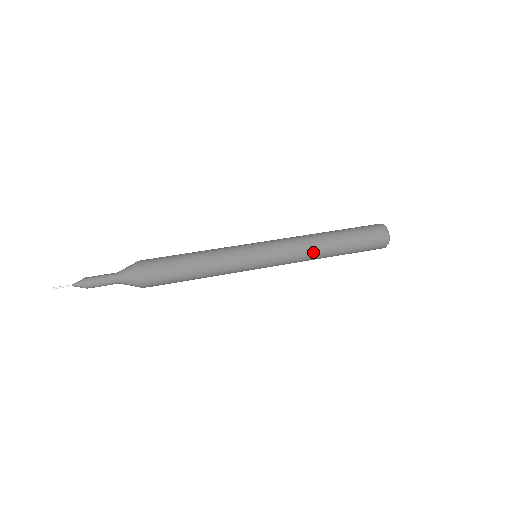
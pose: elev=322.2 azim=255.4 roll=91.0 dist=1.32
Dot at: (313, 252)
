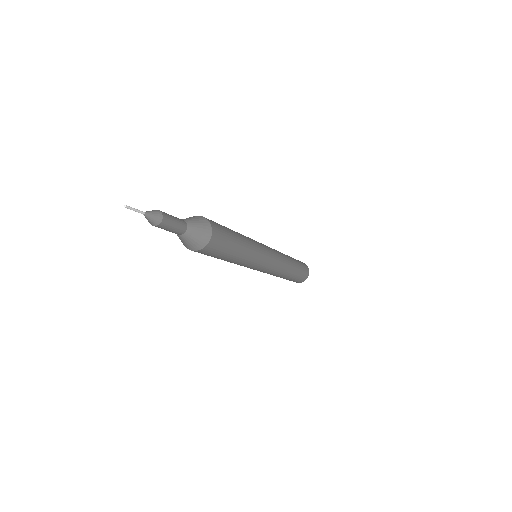
Dot at: occluded
